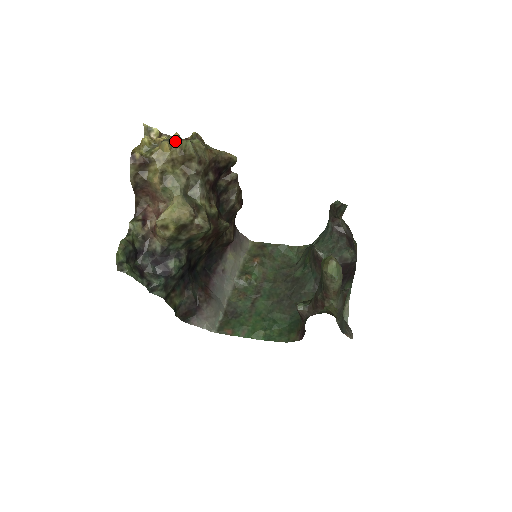
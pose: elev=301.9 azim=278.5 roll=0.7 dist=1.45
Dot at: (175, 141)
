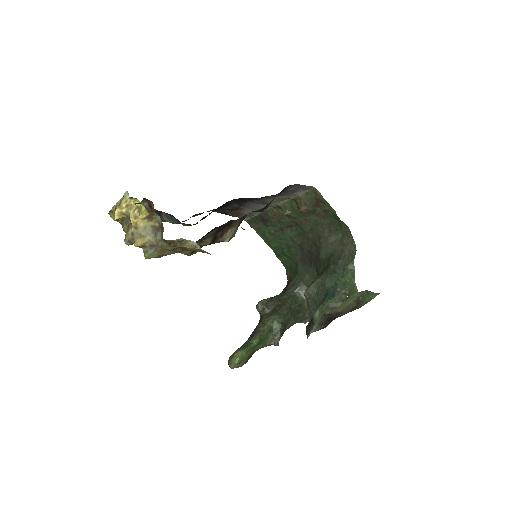
Dot at: (137, 244)
